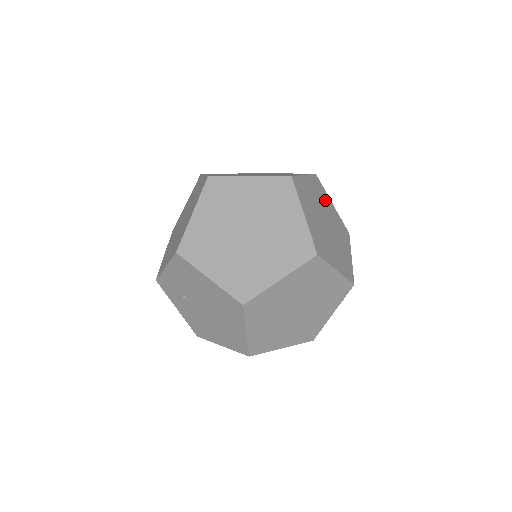
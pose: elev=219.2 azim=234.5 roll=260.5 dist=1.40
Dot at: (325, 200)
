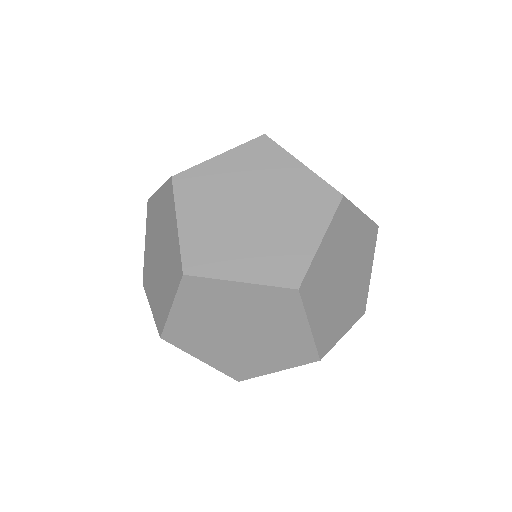
Dot at: (350, 229)
